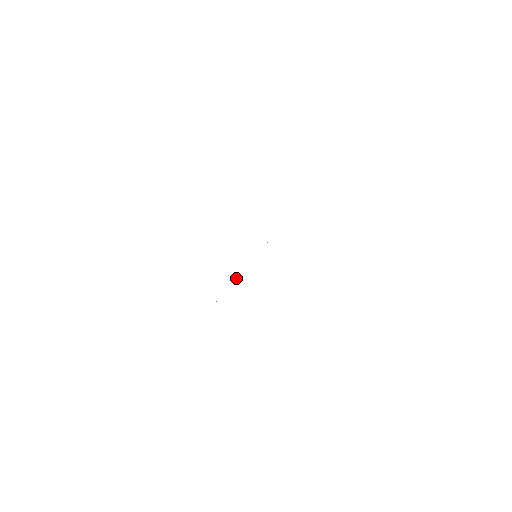
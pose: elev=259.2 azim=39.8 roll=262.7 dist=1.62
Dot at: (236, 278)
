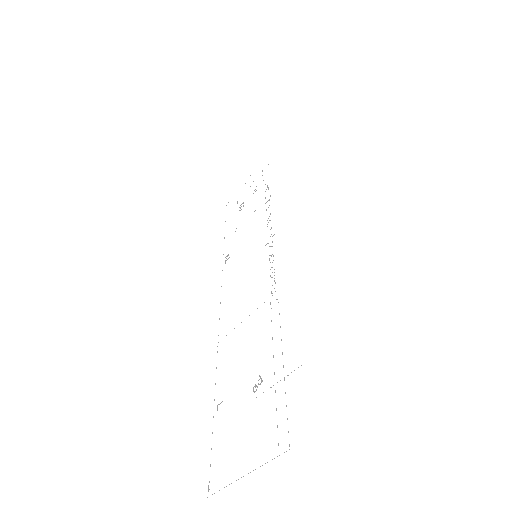
Dot at: occluded
